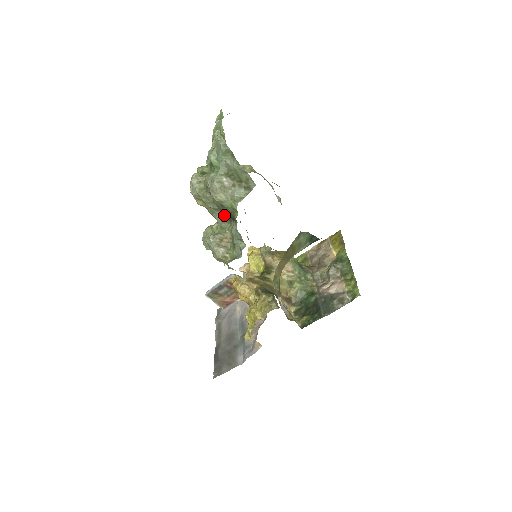
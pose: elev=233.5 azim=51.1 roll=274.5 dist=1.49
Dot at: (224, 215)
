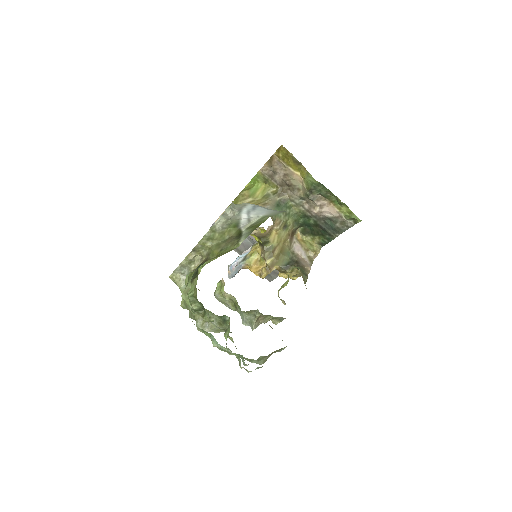
Dot at: occluded
